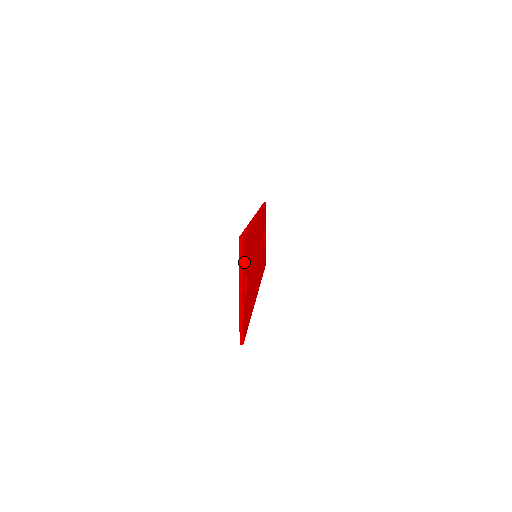
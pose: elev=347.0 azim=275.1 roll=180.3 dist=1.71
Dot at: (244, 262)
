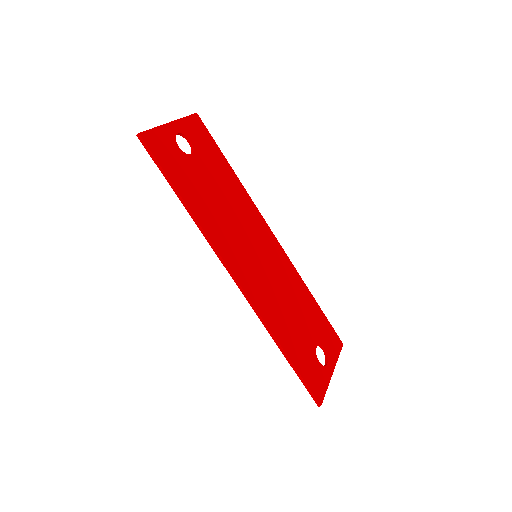
Dot at: (192, 130)
